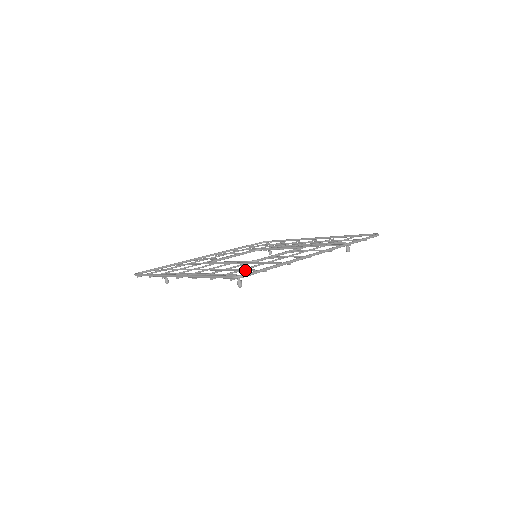
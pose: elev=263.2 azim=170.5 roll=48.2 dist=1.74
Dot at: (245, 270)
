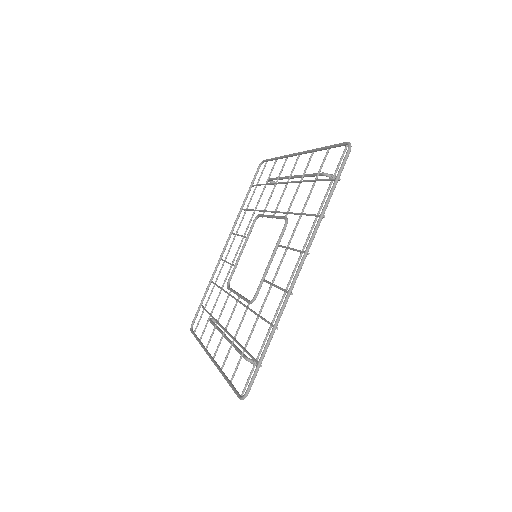
Dot at: occluded
